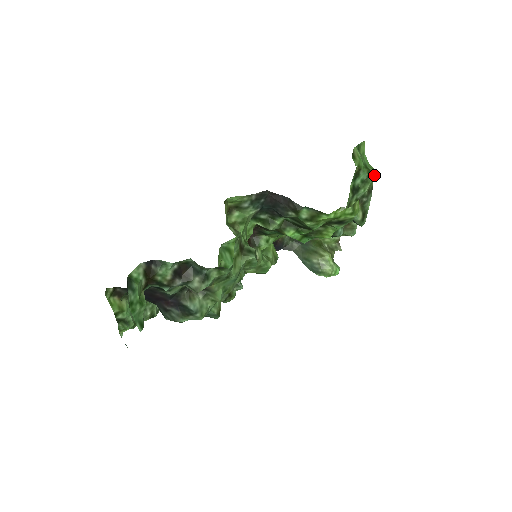
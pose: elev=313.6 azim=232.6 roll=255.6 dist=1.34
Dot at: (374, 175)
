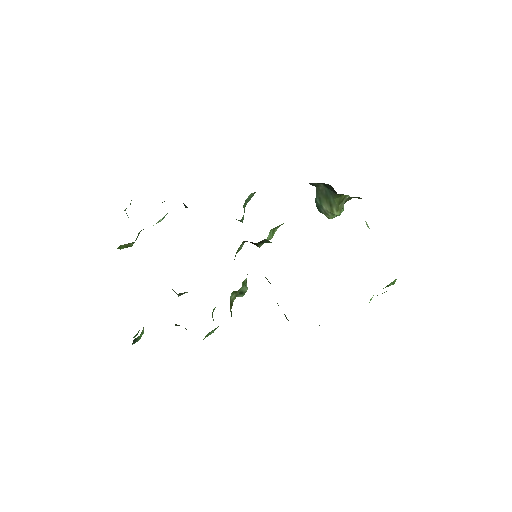
Dot at: occluded
